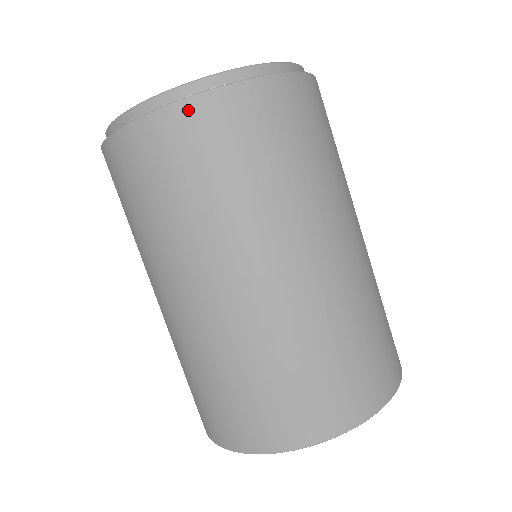
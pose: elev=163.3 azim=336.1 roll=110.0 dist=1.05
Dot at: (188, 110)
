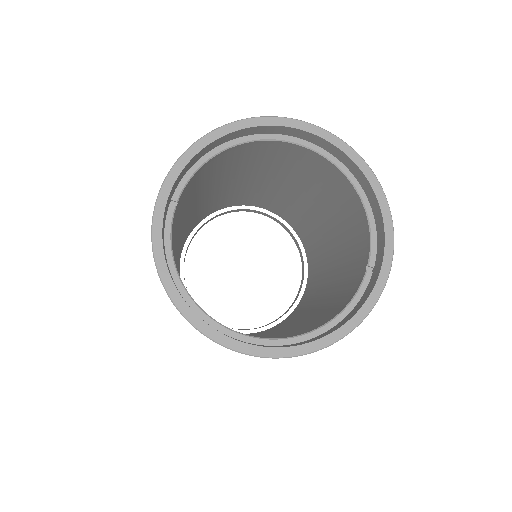
Dot at: occluded
